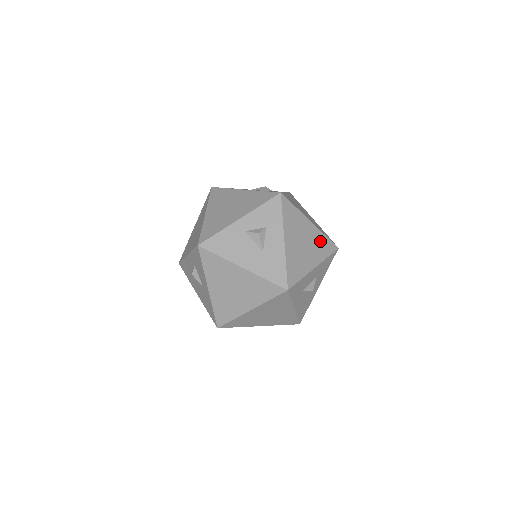
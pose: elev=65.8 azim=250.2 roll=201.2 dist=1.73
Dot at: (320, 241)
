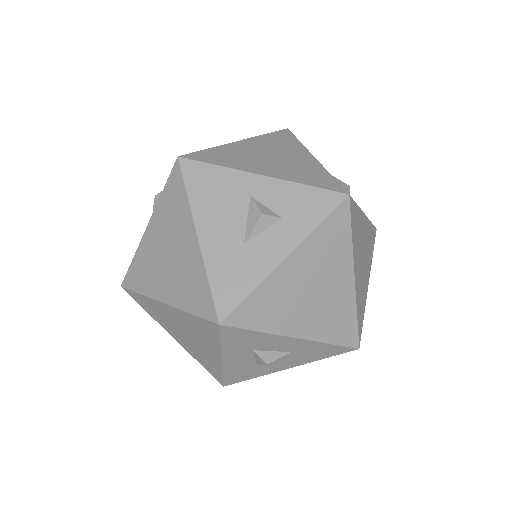
Dot at: (341, 313)
